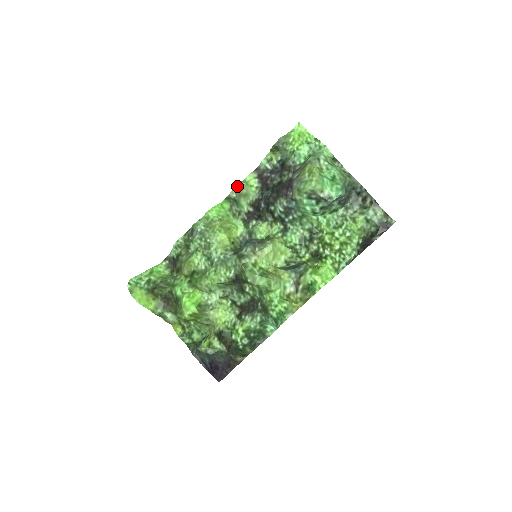
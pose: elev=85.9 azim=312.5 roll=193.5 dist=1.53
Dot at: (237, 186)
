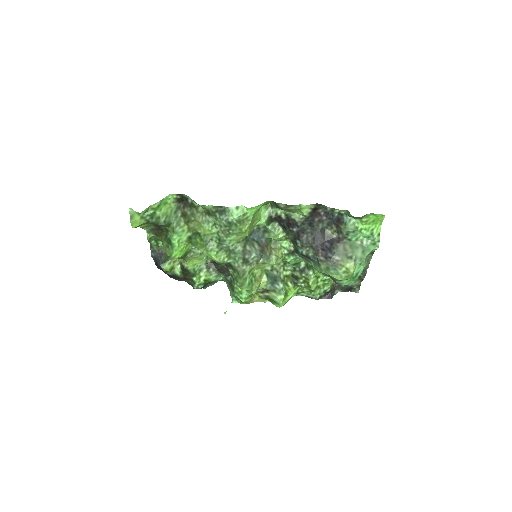
Dot at: (291, 205)
